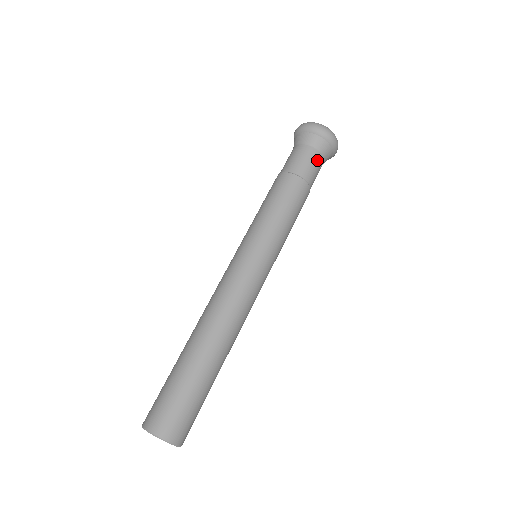
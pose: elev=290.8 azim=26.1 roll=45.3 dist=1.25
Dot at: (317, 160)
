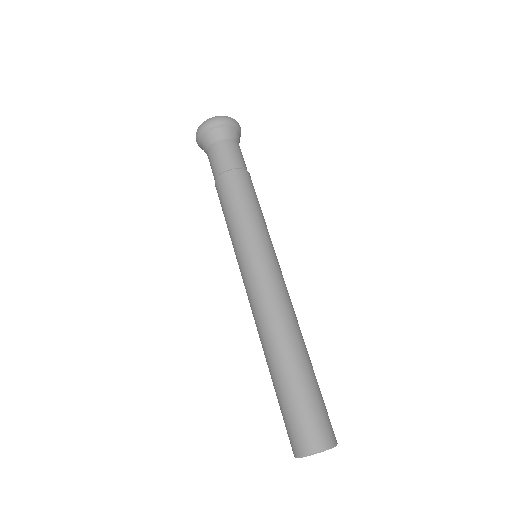
Dot at: (232, 146)
